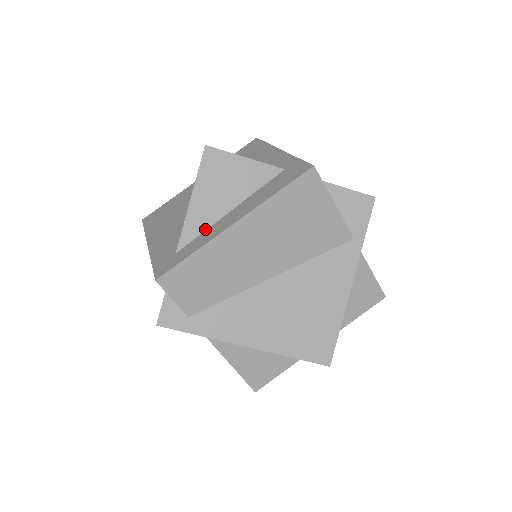
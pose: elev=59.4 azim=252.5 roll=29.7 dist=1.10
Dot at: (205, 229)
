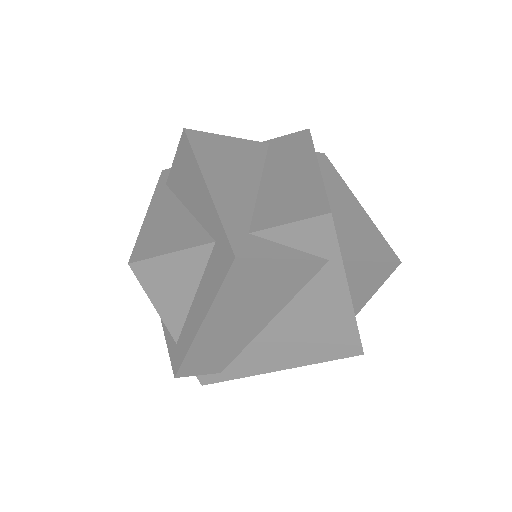
Dot at: (184, 319)
